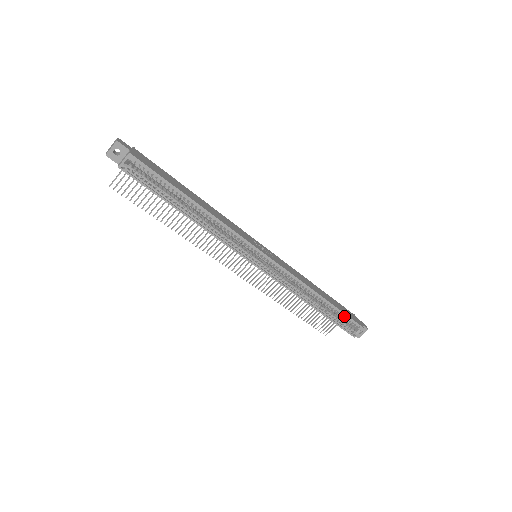
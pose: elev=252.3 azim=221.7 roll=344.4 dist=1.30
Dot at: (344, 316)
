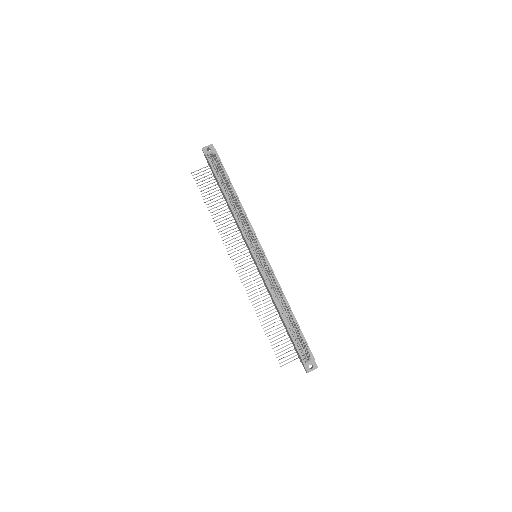
Dot at: (302, 338)
